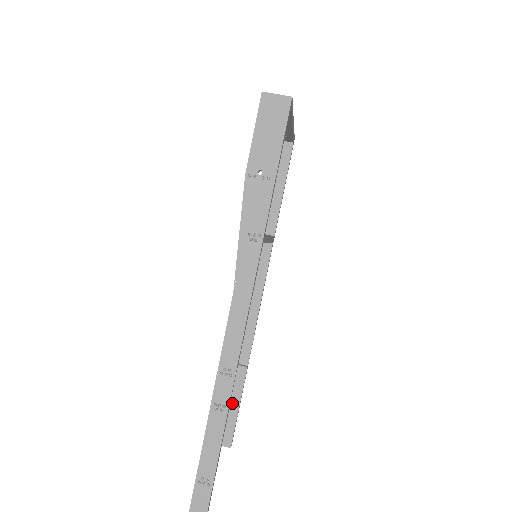
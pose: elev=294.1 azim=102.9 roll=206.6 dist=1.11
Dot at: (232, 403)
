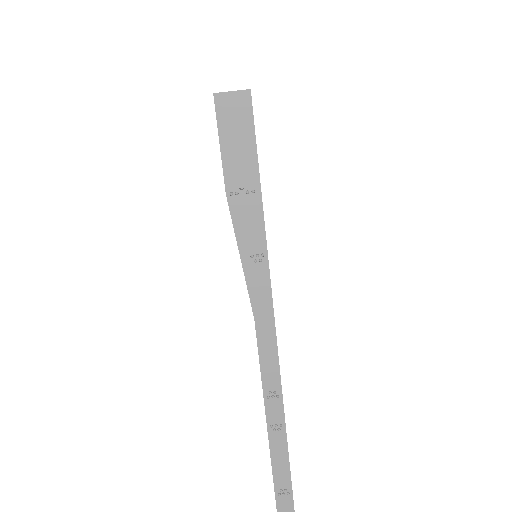
Dot at: occluded
